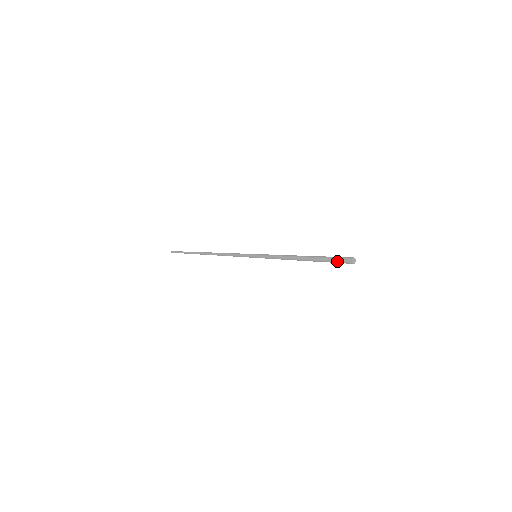
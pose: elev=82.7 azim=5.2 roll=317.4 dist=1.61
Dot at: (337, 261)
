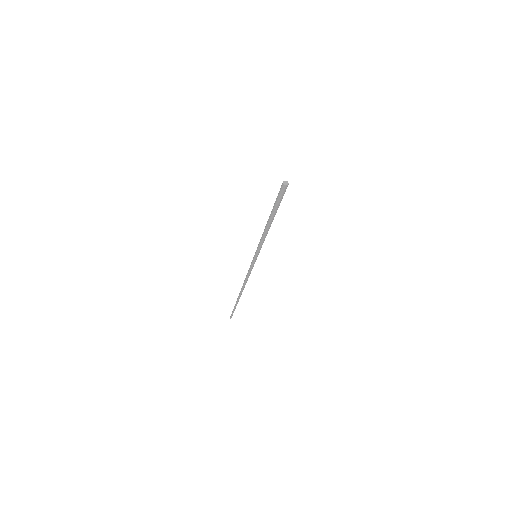
Dot at: (279, 192)
